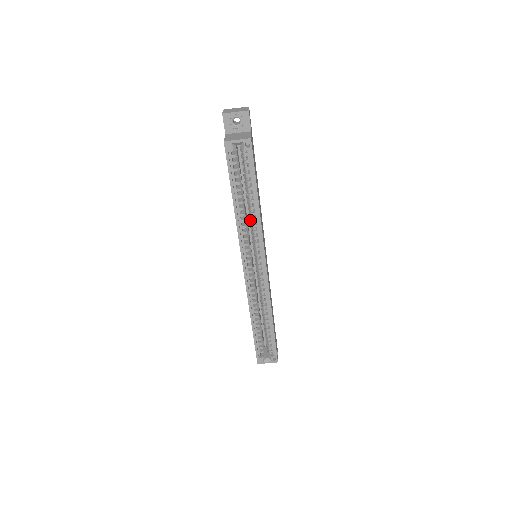
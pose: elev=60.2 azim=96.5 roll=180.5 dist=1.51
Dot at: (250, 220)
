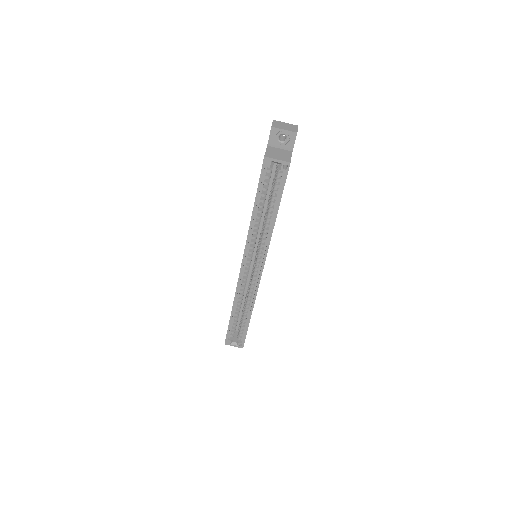
Dot at: (262, 228)
